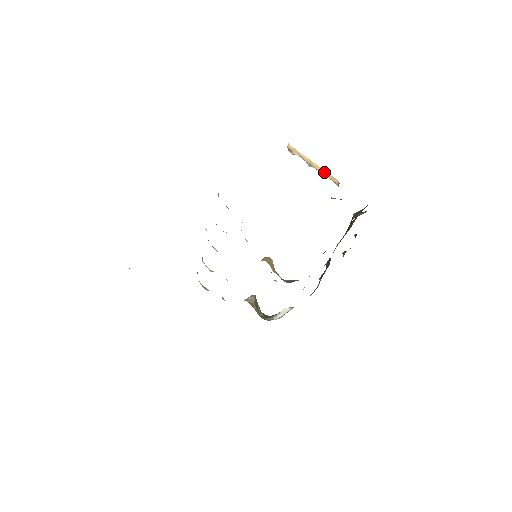
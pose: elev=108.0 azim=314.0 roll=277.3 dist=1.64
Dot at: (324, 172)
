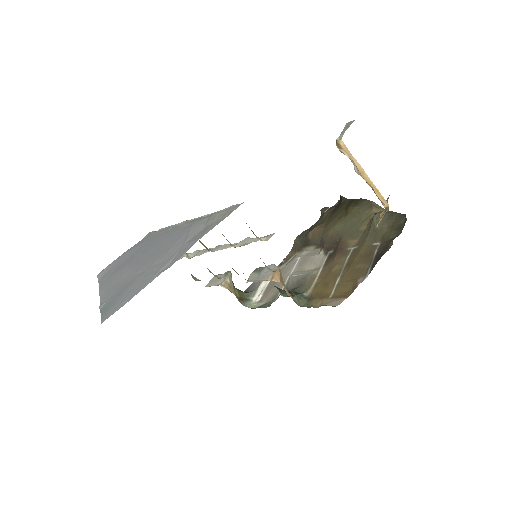
Dot at: (375, 189)
